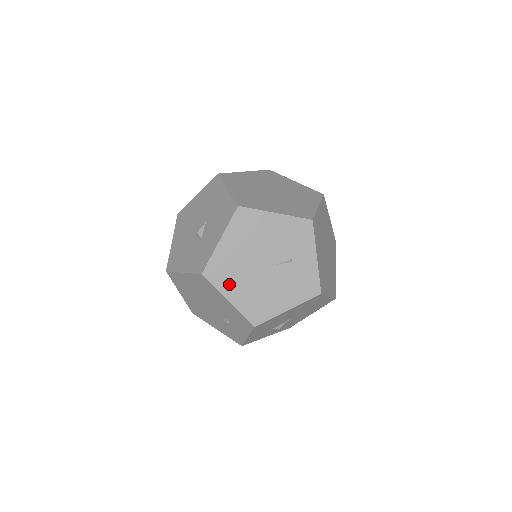
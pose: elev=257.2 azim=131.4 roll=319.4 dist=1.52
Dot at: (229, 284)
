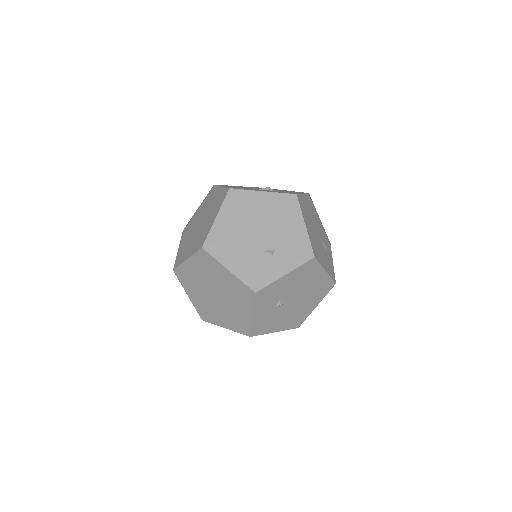
Dot at: (306, 218)
